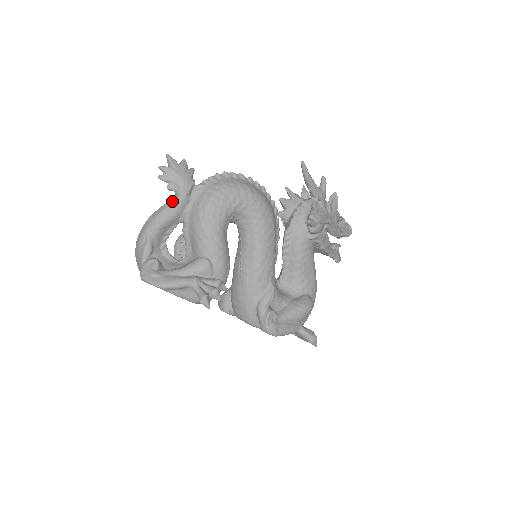
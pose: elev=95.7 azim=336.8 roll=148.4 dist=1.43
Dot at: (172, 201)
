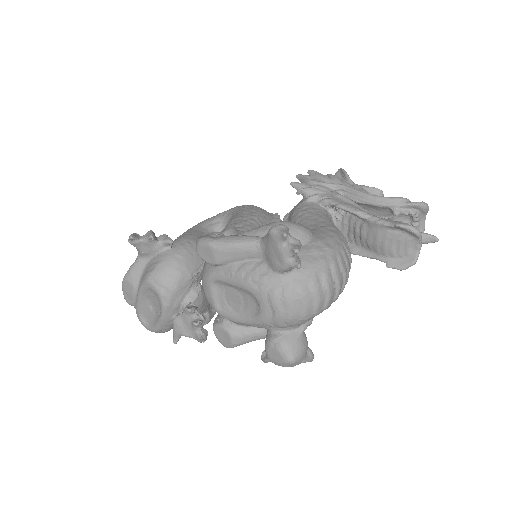
Dot at: occluded
